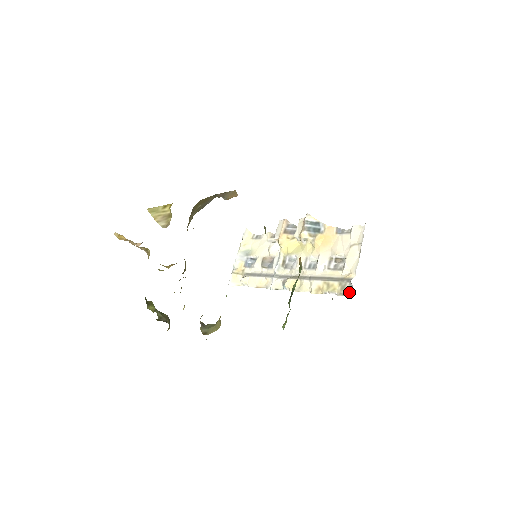
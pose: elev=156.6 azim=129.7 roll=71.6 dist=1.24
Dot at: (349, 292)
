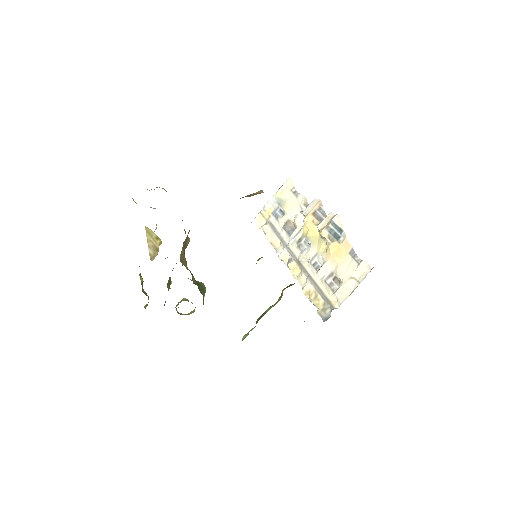
Dot at: (326, 318)
